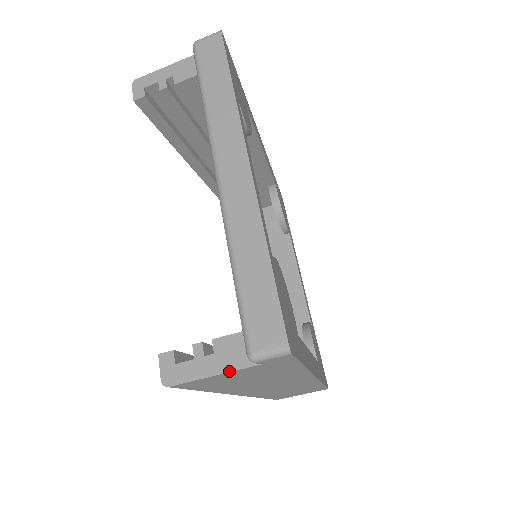
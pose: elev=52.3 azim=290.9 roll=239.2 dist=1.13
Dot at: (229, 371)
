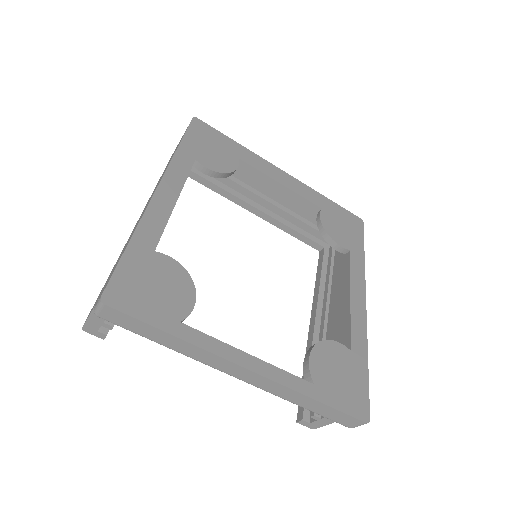
Dot at: occluded
